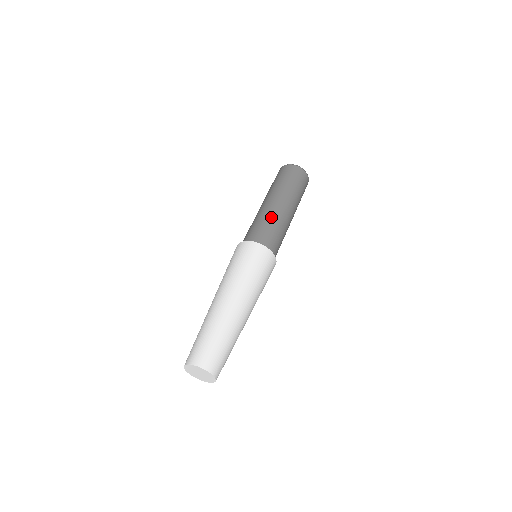
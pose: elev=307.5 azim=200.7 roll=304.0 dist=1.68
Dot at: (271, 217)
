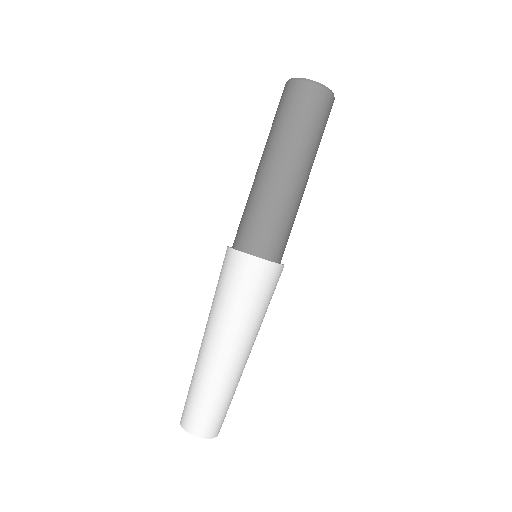
Dot at: (282, 205)
